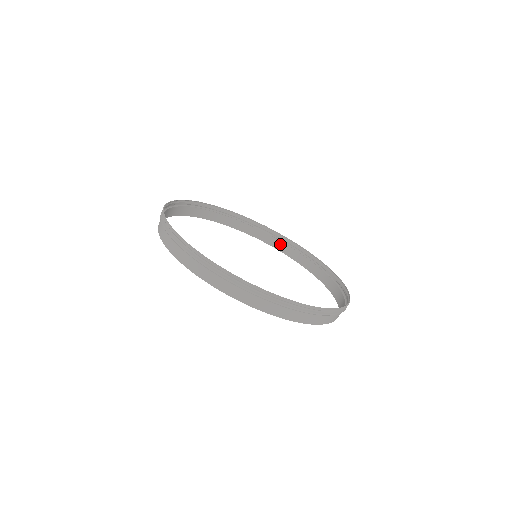
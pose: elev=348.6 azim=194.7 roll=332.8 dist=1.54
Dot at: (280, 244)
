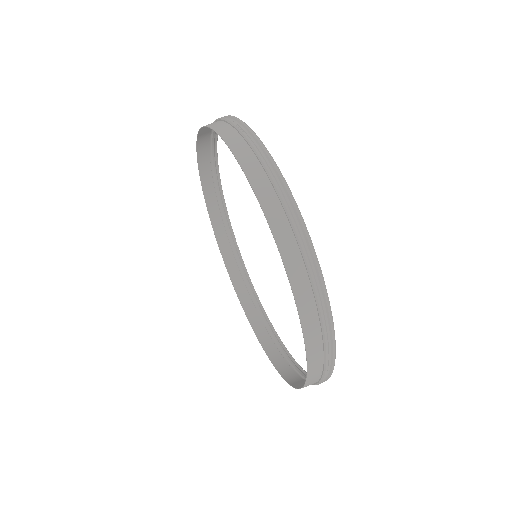
Dot at: (213, 199)
